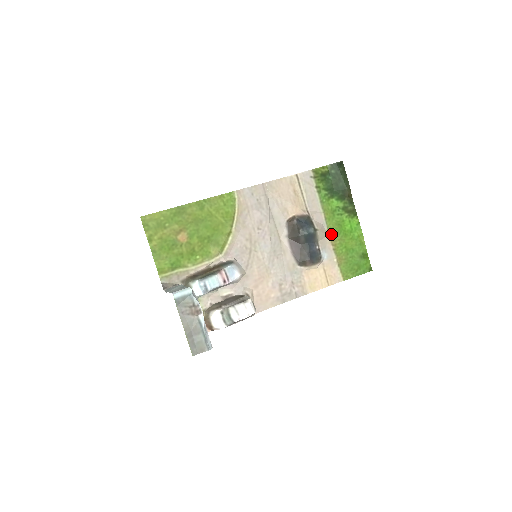
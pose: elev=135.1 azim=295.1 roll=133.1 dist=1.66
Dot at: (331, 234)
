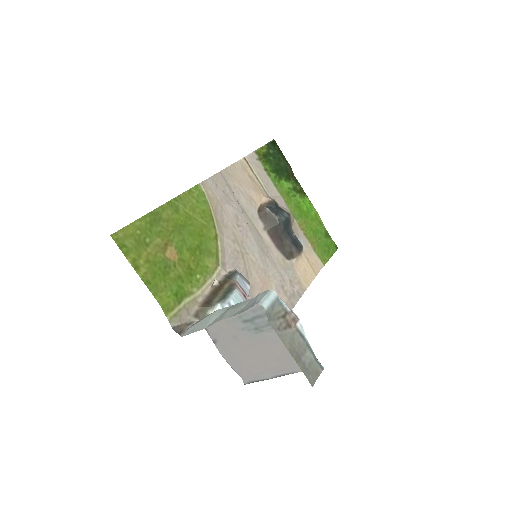
Dot at: (296, 218)
